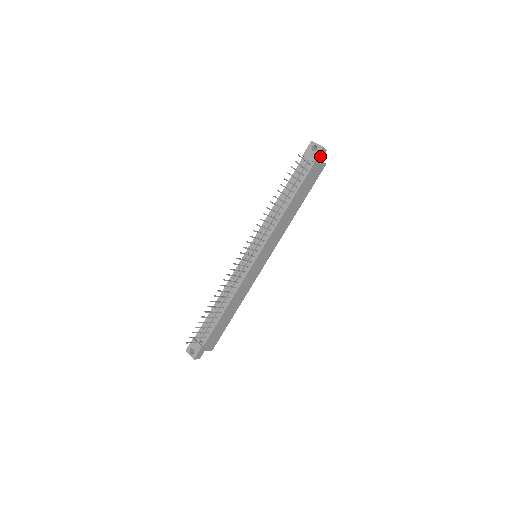
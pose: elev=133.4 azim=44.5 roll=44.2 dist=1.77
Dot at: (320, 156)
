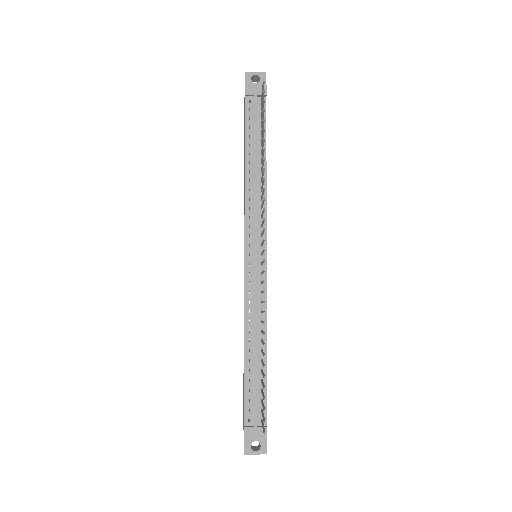
Dot at: occluded
